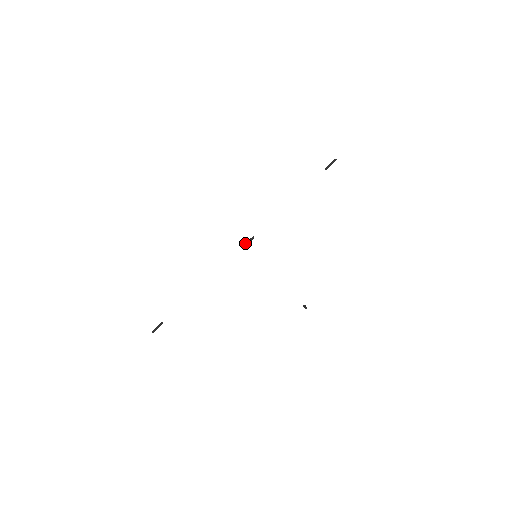
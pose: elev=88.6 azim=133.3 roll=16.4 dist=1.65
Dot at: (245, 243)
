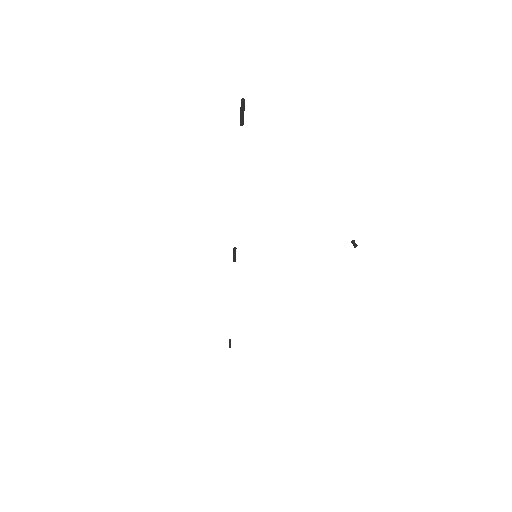
Dot at: occluded
